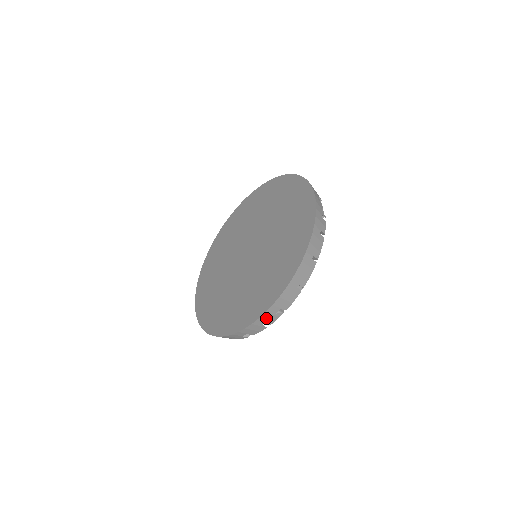
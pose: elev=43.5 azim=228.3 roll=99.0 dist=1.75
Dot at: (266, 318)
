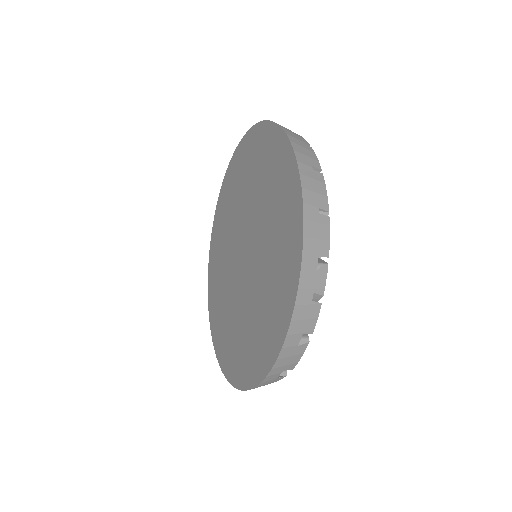
Dot at: (308, 284)
